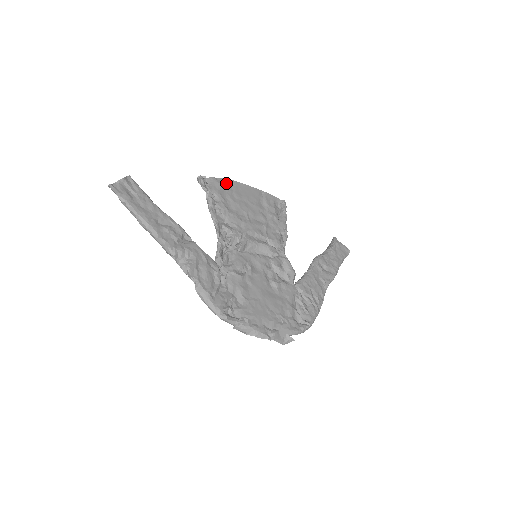
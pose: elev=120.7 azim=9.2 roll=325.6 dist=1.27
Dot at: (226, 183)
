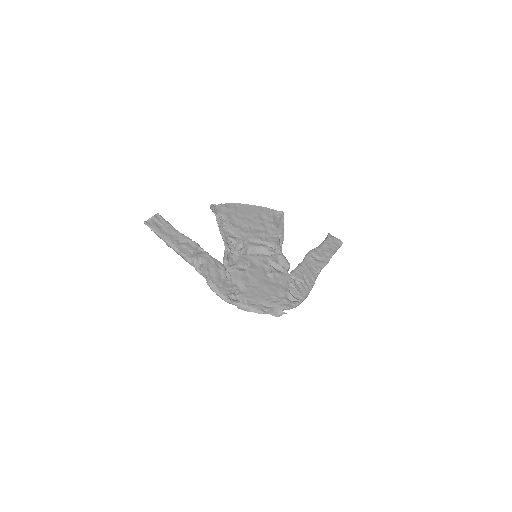
Dot at: (232, 206)
